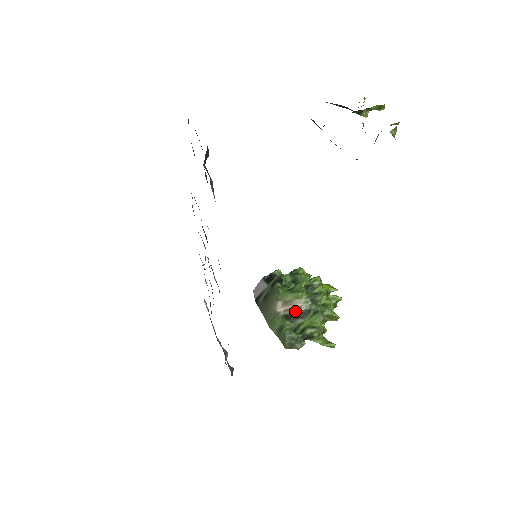
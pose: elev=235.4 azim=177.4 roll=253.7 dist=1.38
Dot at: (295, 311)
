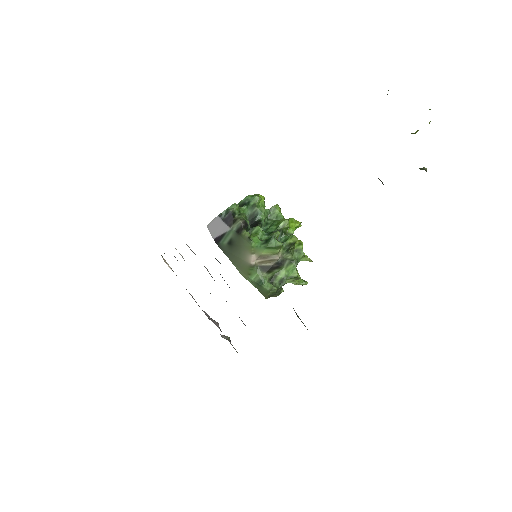
Dot at: (271, 263)
